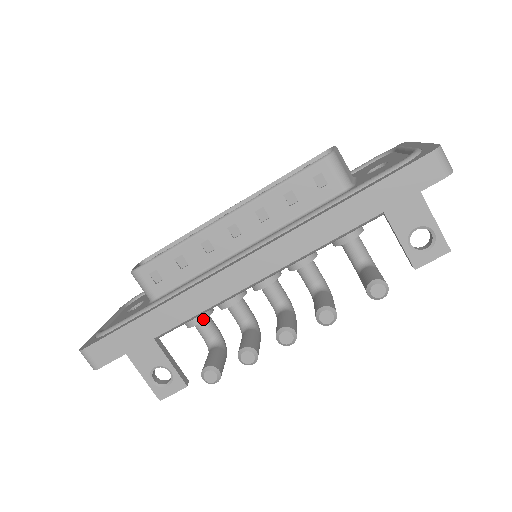
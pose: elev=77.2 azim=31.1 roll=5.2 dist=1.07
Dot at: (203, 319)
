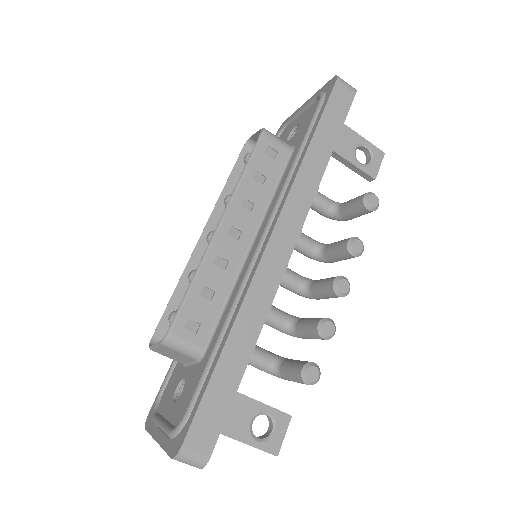
Dot at: occluded
